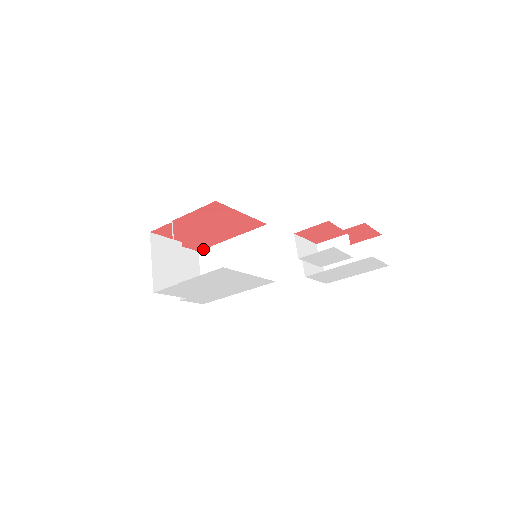
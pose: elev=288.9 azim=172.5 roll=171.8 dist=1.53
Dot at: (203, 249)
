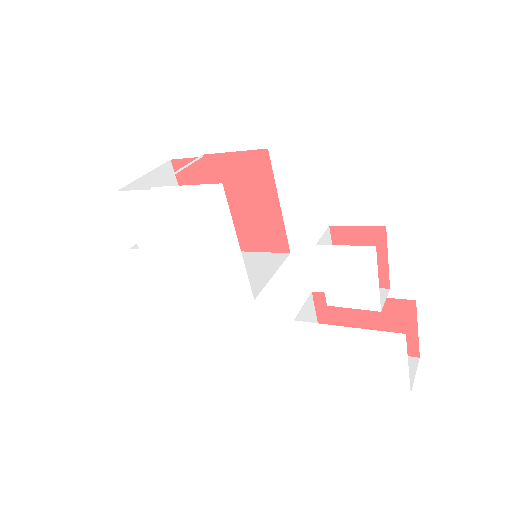
Dot at: occluded
